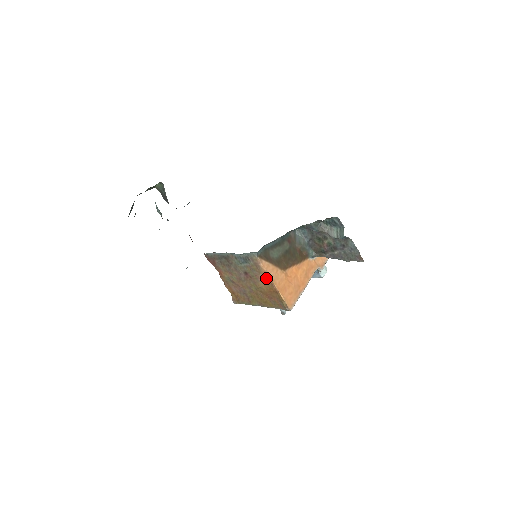
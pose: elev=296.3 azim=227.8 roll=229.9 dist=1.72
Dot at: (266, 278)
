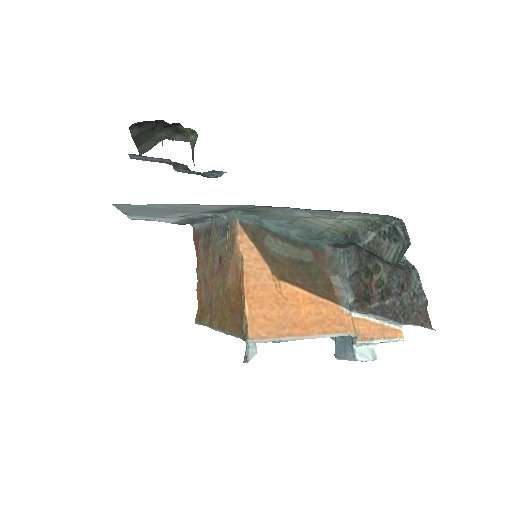
Dot at: (237, 265)
